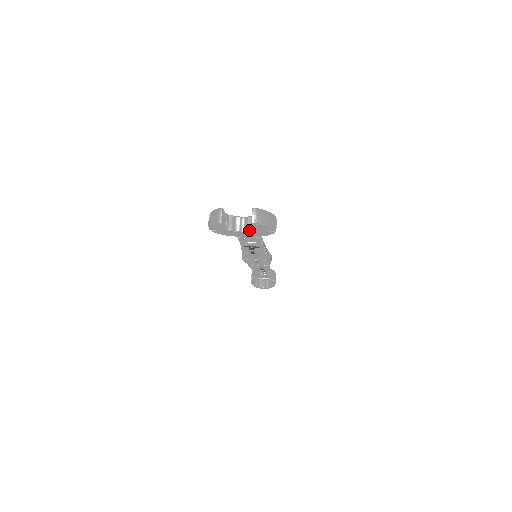
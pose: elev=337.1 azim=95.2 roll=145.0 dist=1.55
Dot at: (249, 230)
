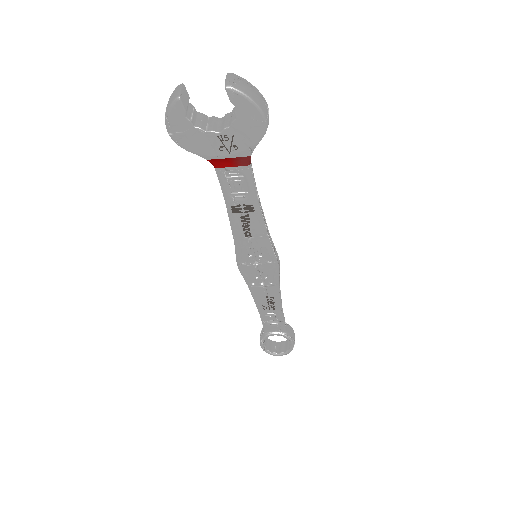
Dot at: (227, 126)
